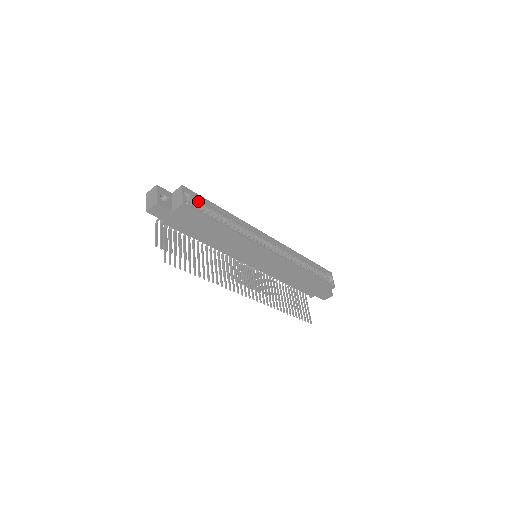
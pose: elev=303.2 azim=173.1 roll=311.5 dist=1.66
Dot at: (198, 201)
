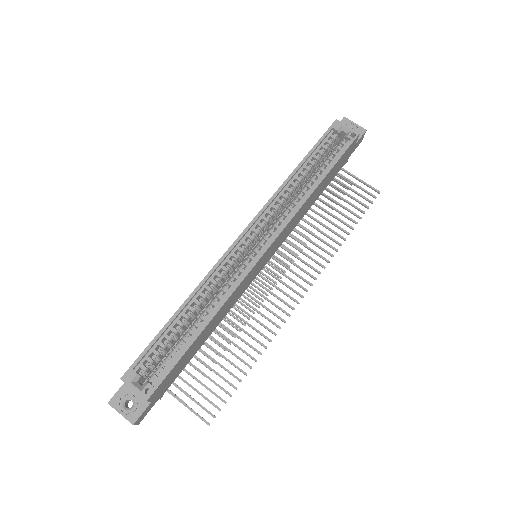
Dot at: (150, 354)
